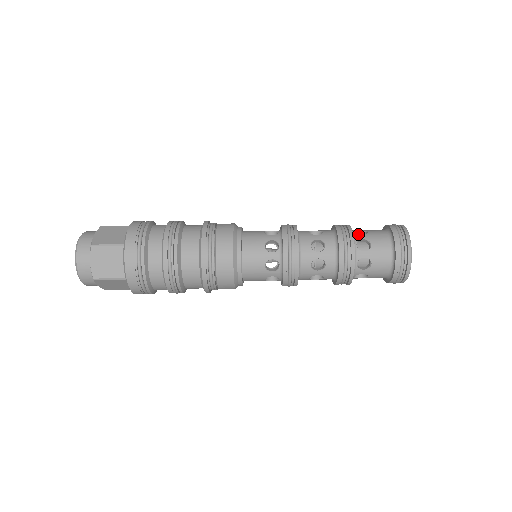
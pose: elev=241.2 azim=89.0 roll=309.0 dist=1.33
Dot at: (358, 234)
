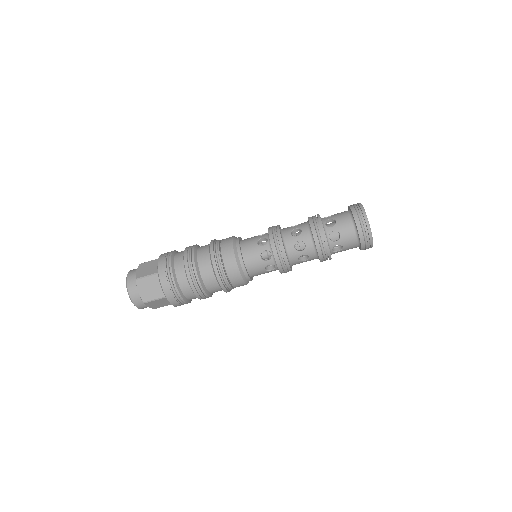
Dot at: occluded
